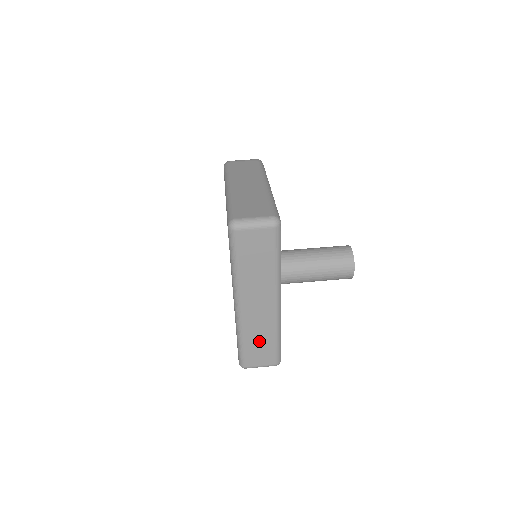
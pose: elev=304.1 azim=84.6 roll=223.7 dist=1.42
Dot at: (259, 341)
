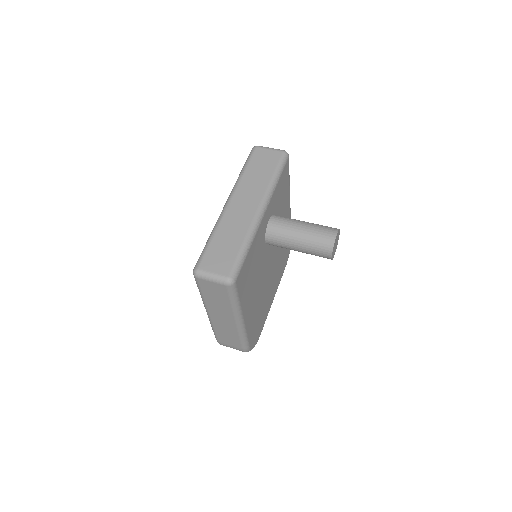
Dot at: (226, 242)
